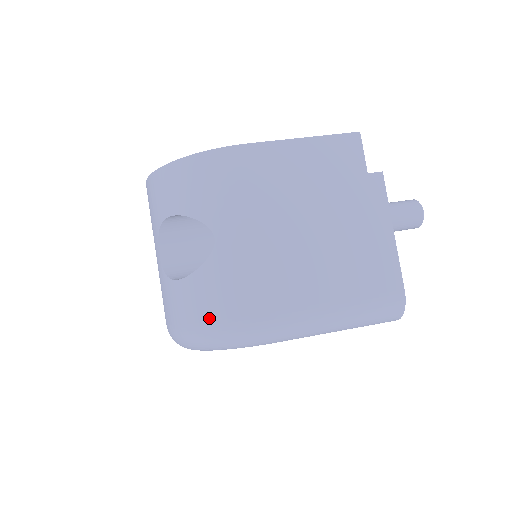
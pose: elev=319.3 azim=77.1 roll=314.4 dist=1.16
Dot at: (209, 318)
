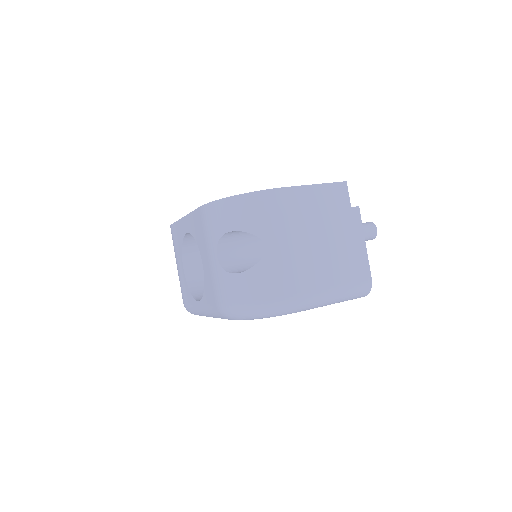
Dot at: (262, 297)
